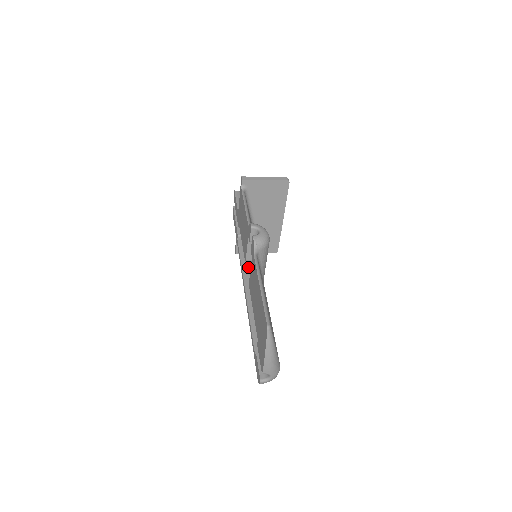
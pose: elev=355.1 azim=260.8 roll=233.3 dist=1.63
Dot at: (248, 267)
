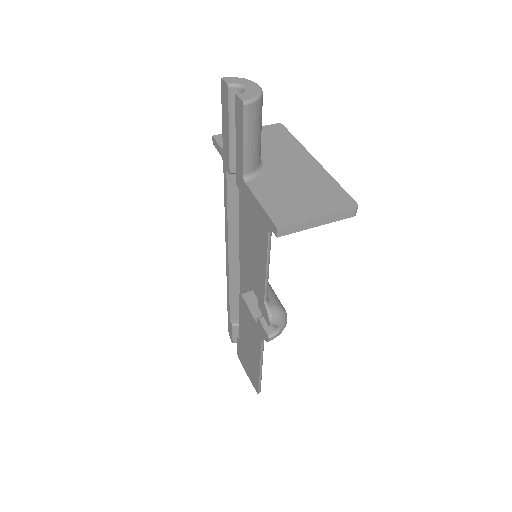
Dot at: (237, 224)
